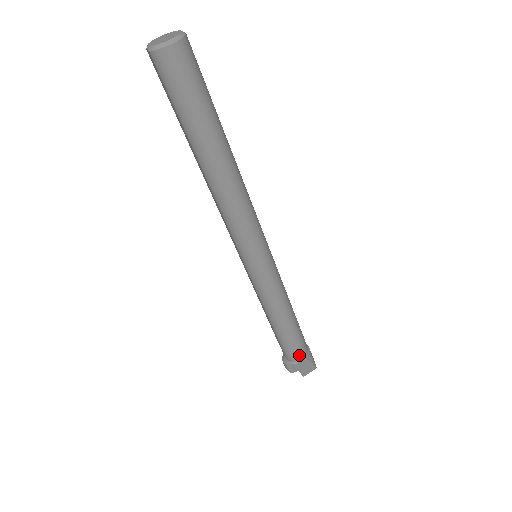
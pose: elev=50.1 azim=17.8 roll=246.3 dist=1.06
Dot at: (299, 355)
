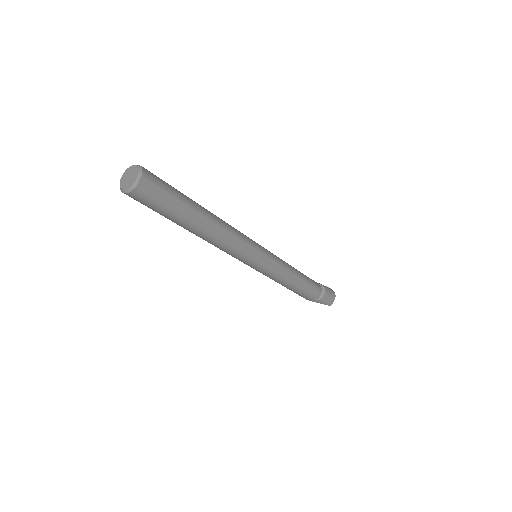
Dot at: occluded
